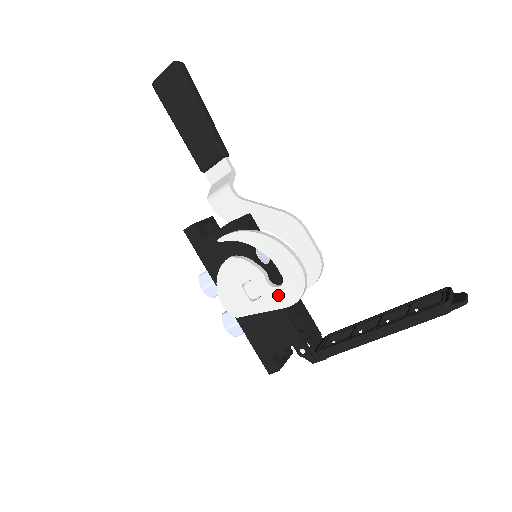
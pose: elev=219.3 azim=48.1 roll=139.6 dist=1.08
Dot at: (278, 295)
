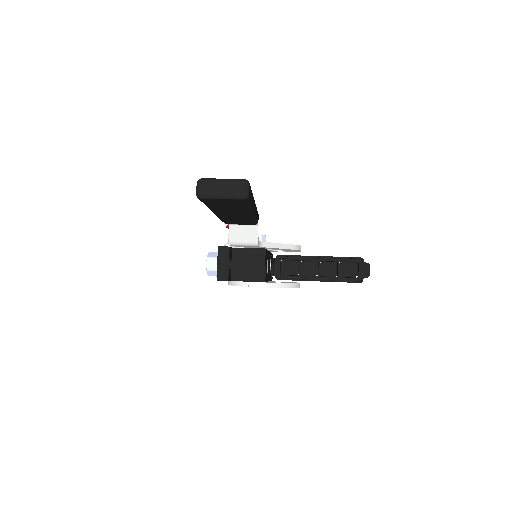
Dot at: occluded
